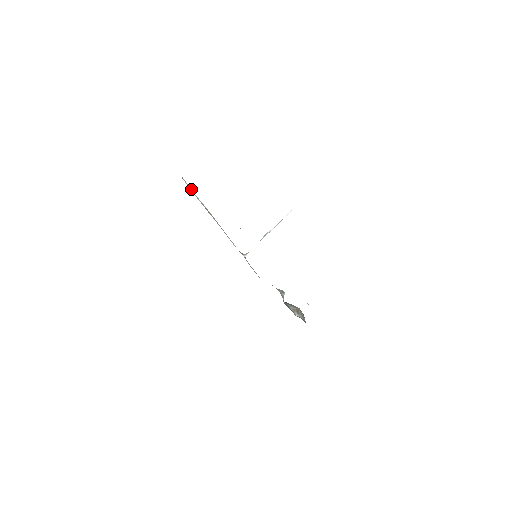
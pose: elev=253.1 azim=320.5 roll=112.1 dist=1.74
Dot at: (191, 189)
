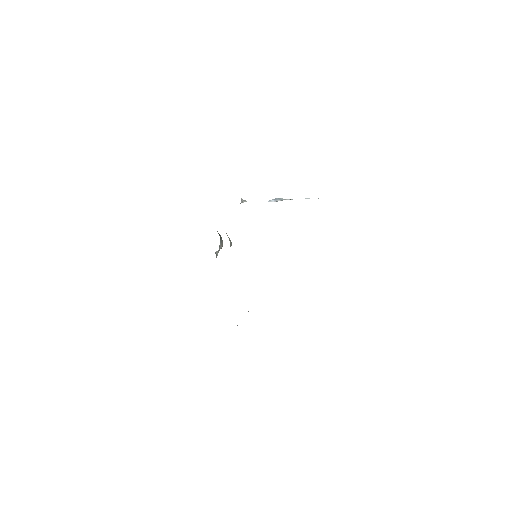
Dot at: occluded
